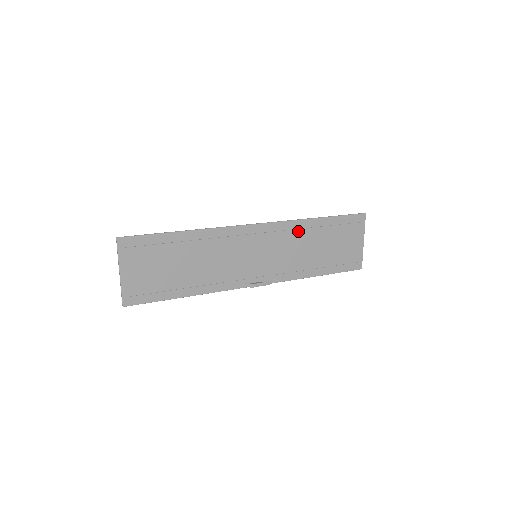
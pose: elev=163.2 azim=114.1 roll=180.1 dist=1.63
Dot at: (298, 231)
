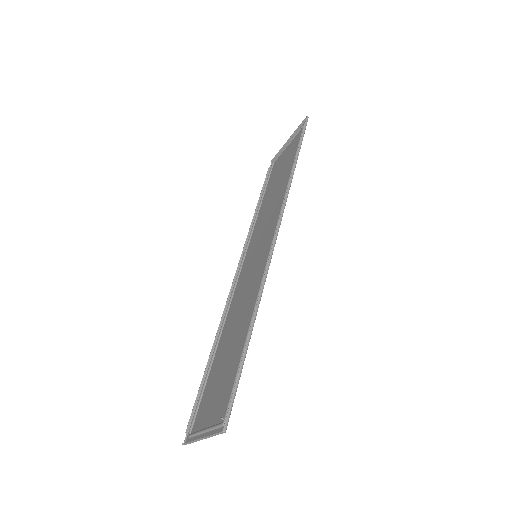
Dot at: (283, 195)
